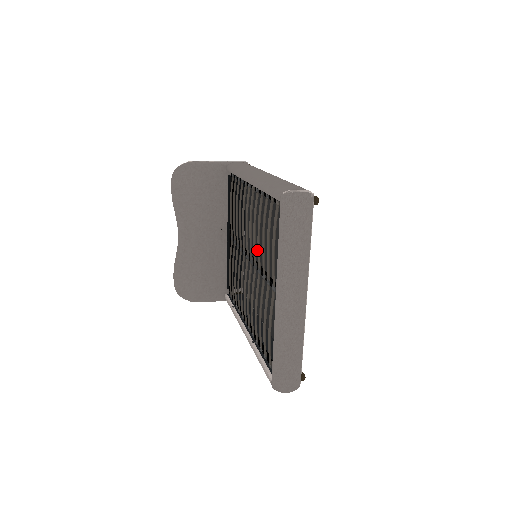
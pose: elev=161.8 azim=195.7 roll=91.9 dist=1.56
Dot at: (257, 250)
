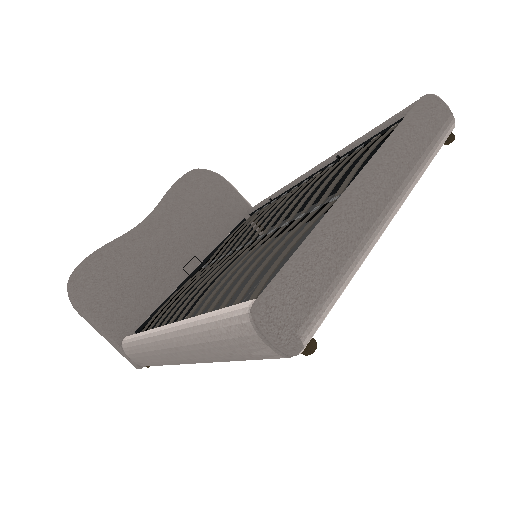
Dot at: occluded
